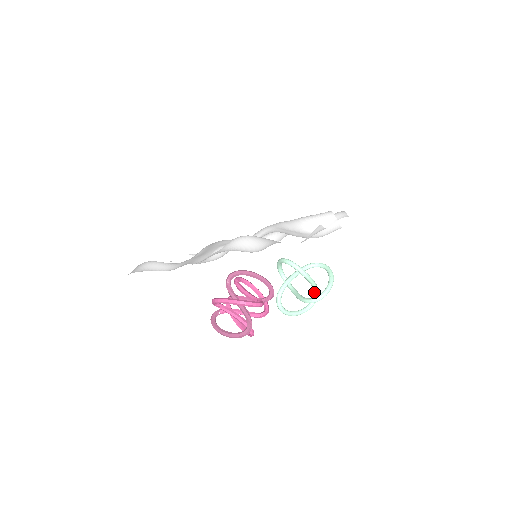
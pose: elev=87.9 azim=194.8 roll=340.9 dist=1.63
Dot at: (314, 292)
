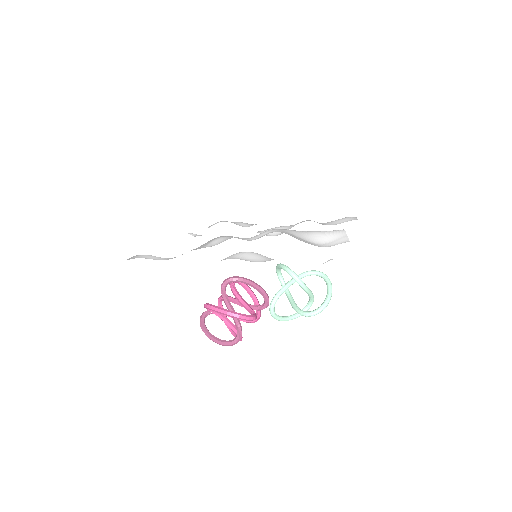
Dot at: (309, 300)
